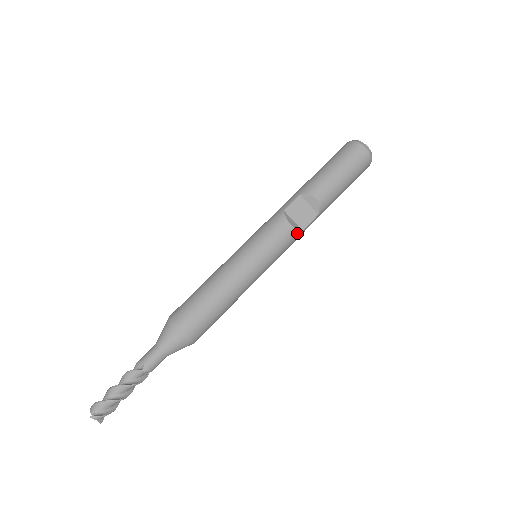
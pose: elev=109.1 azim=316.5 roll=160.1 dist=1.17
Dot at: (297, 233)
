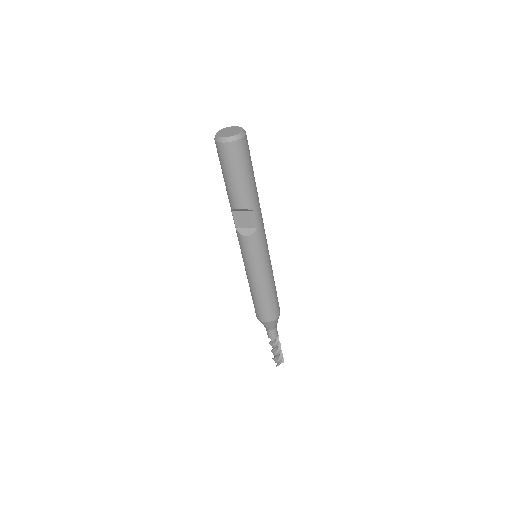
Dot at: (256, 234)
